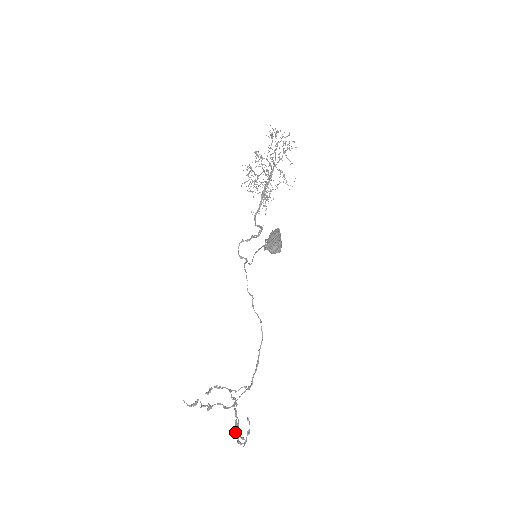
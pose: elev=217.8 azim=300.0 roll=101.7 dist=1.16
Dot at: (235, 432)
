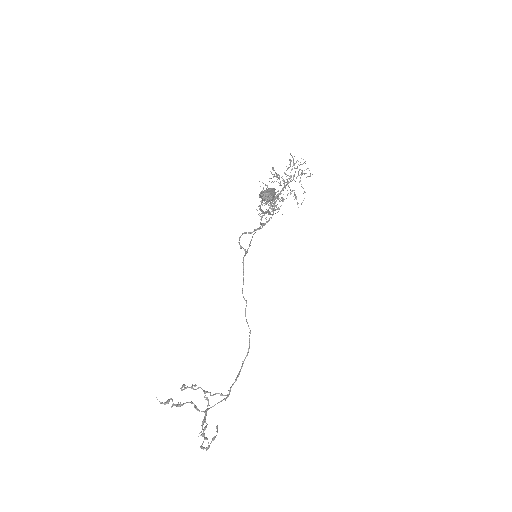
Dot at: (200, 432)
